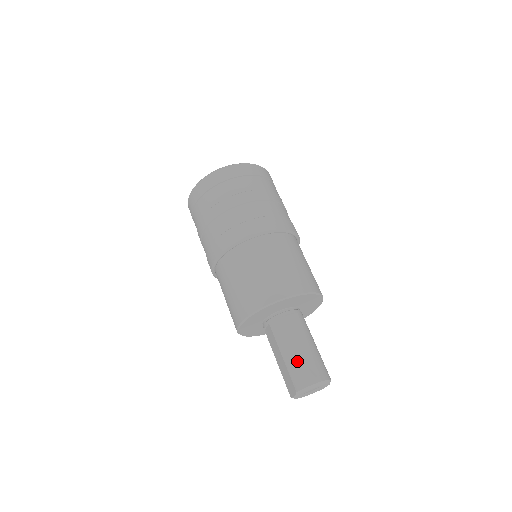
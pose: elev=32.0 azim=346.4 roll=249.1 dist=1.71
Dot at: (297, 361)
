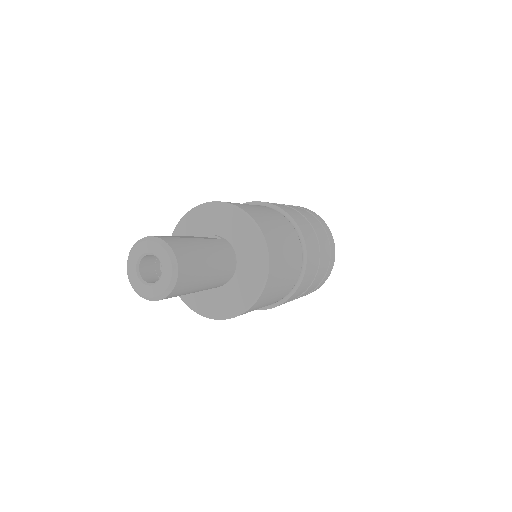
Dot at: occluded
